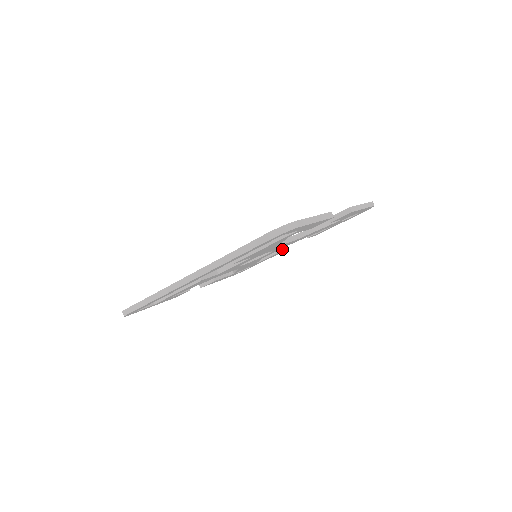
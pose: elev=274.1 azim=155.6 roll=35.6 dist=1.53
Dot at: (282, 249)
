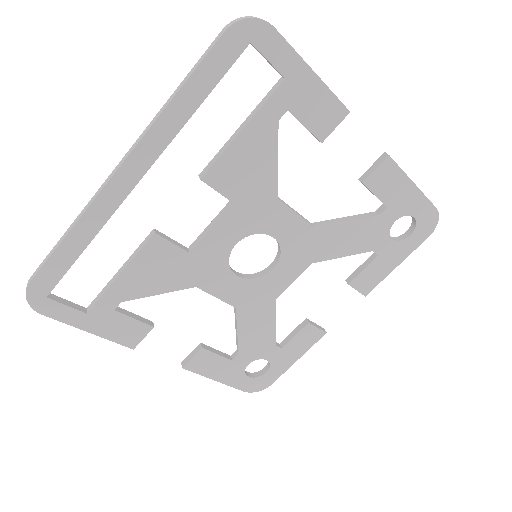
Dot at: (316, 325)
